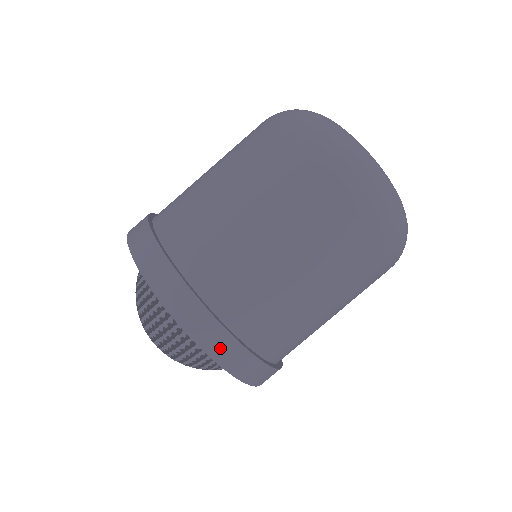
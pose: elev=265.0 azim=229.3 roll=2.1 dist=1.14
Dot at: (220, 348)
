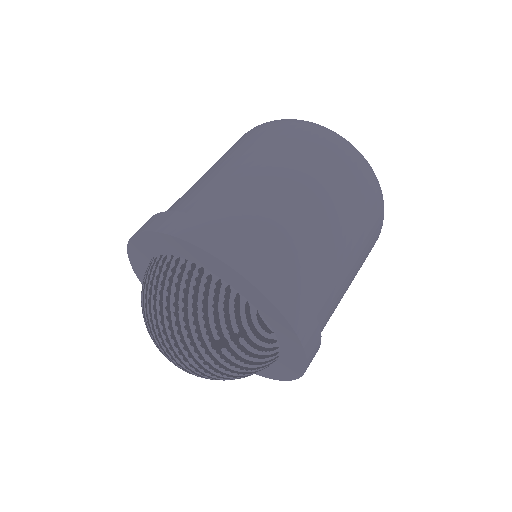
Dot at: (181, 227)
